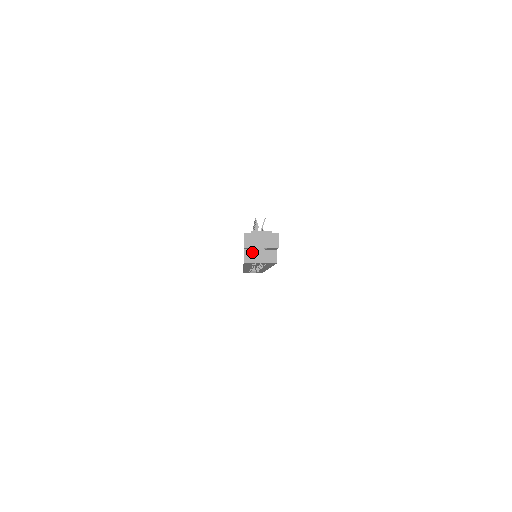
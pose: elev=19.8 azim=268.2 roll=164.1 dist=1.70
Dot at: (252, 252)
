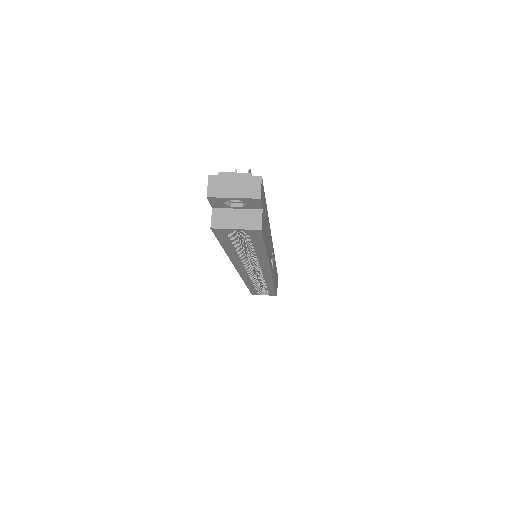
Dot at: (224, 212)
